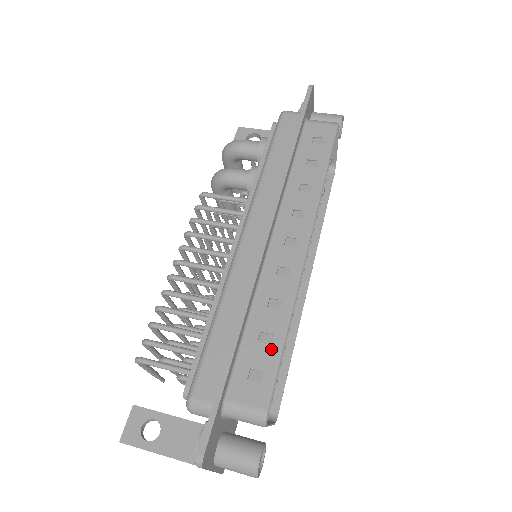
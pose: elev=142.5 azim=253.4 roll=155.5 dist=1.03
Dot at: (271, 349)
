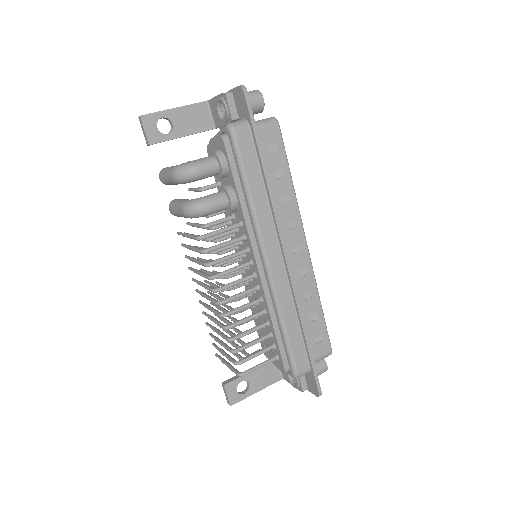
Dot at: (319, 321)
